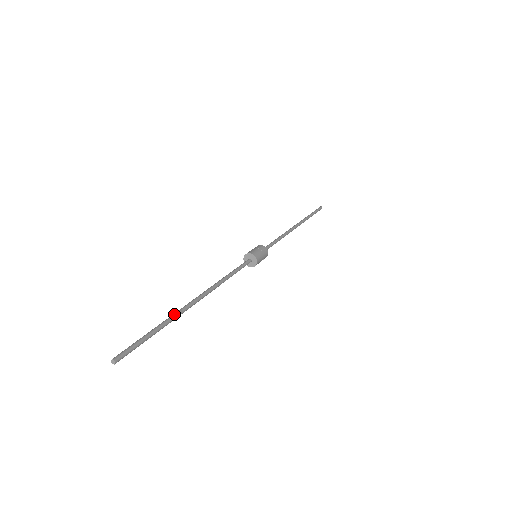
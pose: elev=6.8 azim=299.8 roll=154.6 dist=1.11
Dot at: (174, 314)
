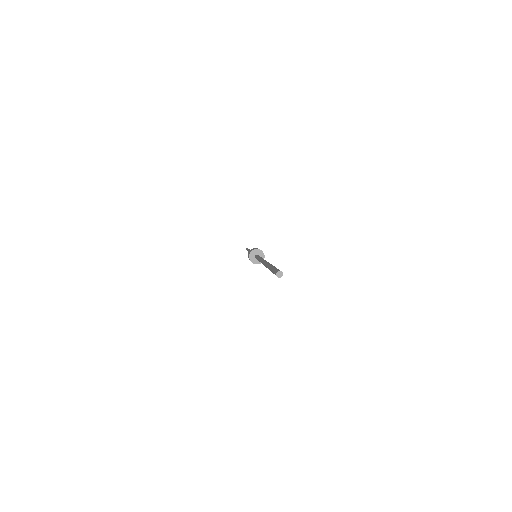
Dot at: (269, 263)
